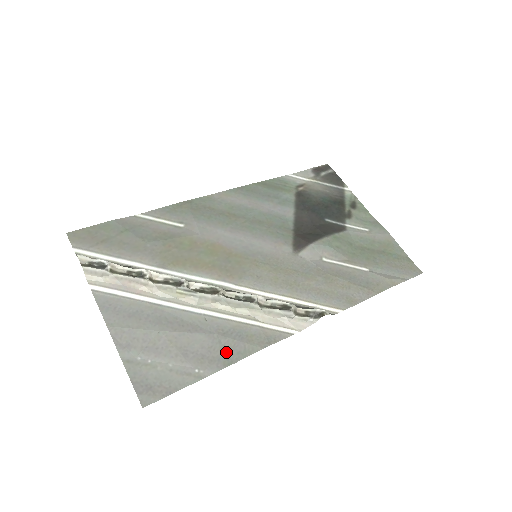
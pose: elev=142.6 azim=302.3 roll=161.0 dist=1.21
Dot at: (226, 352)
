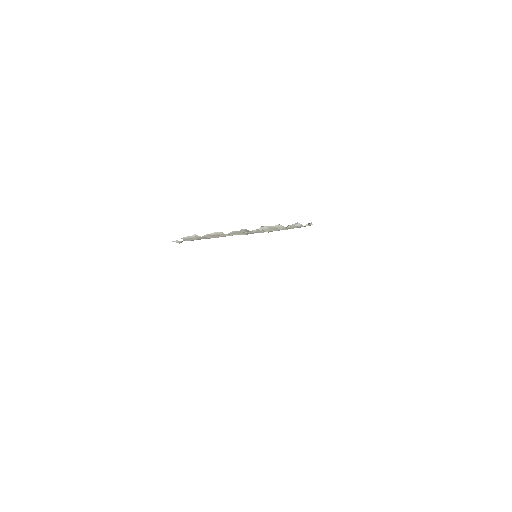
Dot at: occluded
